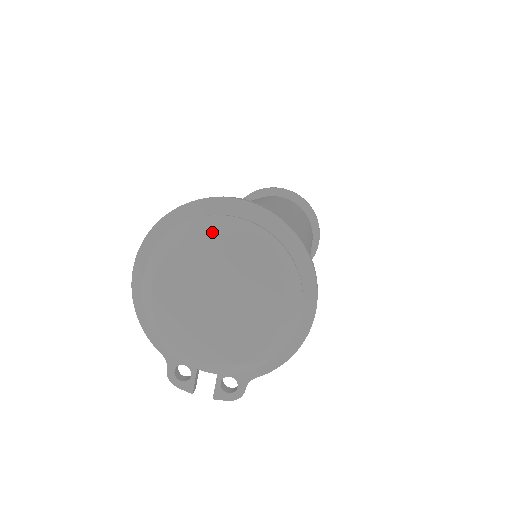
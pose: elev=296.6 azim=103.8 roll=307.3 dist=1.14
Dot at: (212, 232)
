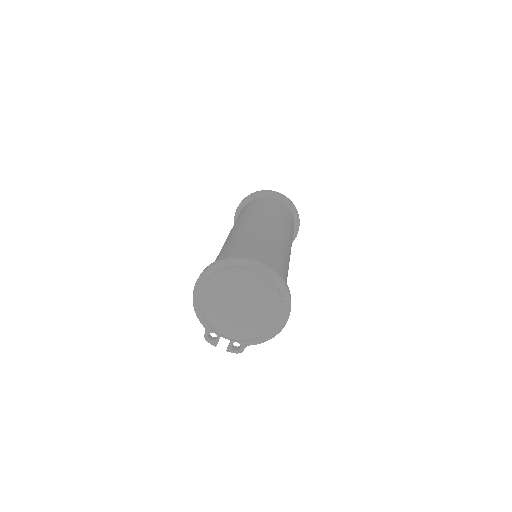
Dot at: (243, 278)
